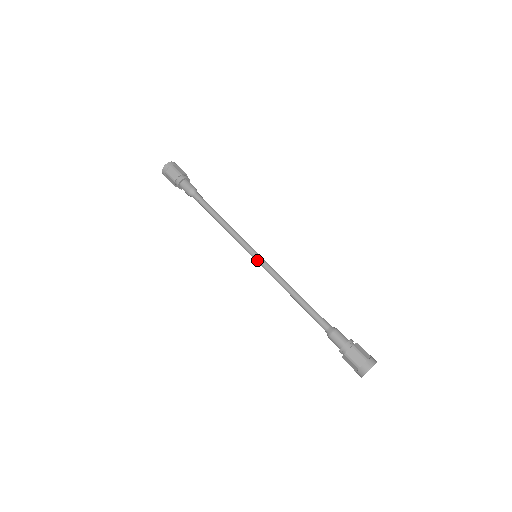
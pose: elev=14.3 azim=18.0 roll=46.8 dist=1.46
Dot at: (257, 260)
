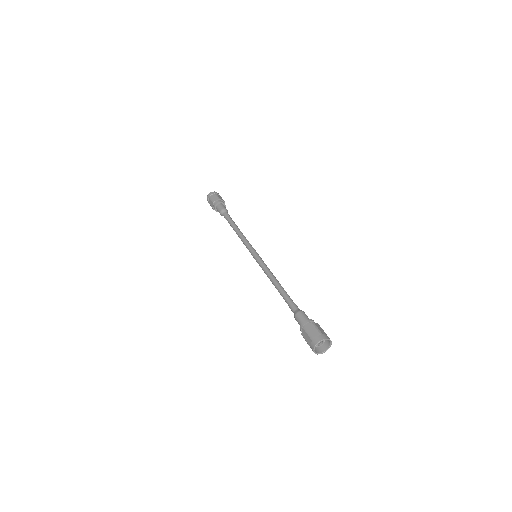
Dot at: (255, 257)
